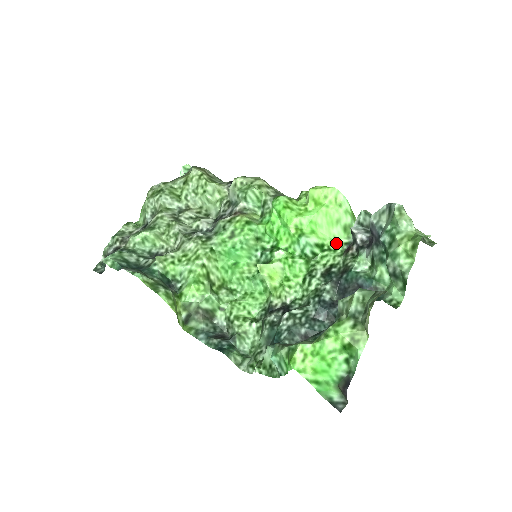
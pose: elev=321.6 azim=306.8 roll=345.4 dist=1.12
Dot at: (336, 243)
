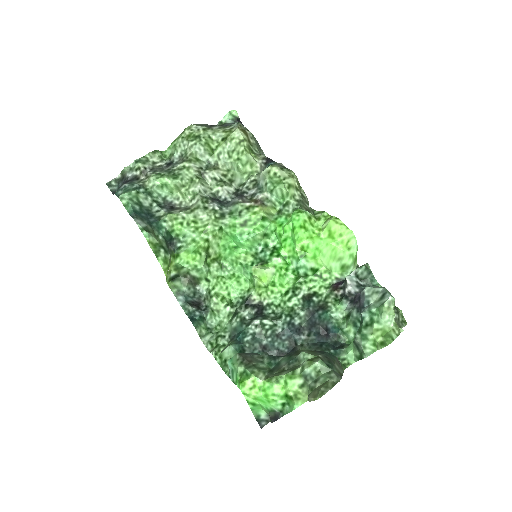
Dot at: (329, 273)
